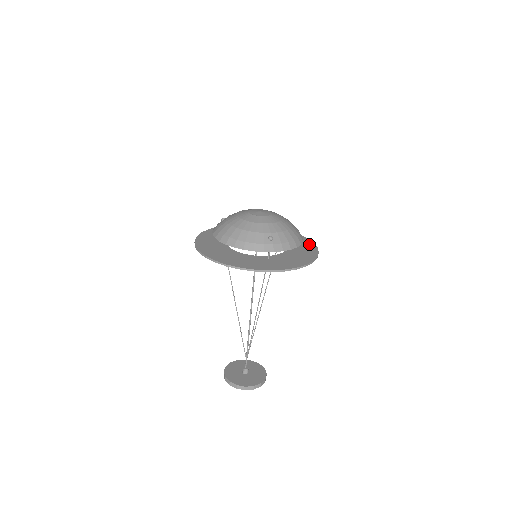
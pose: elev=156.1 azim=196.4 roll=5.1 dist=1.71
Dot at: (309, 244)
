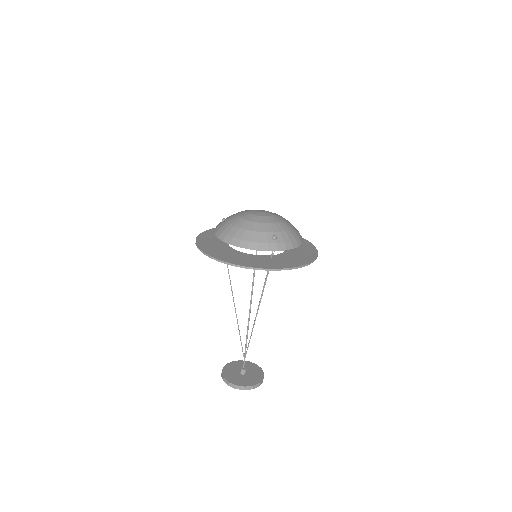
Dot at: (307, 244)
